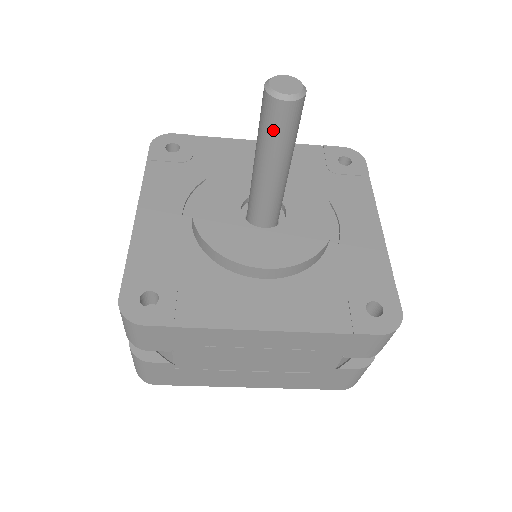
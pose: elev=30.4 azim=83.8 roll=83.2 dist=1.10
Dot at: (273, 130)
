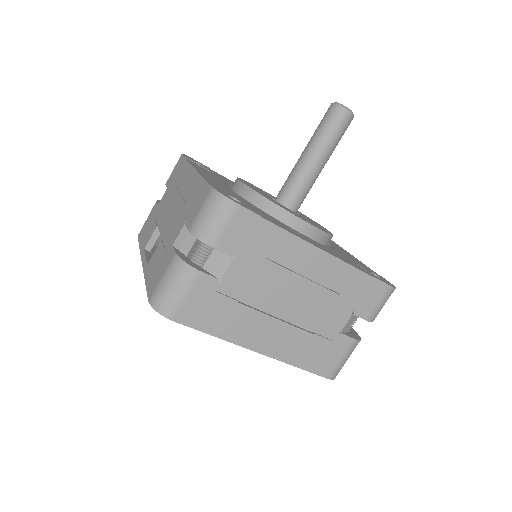
Dot at: (332, 129)
